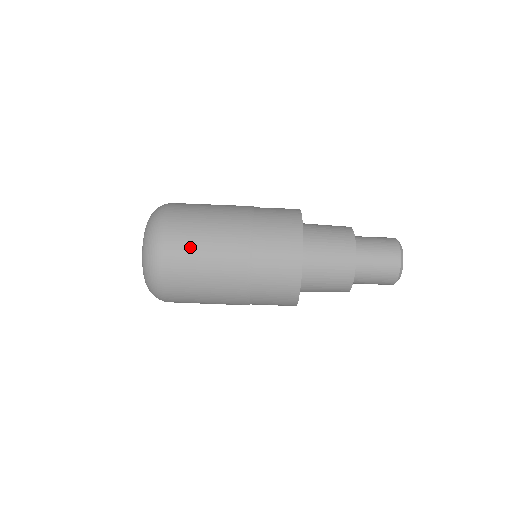
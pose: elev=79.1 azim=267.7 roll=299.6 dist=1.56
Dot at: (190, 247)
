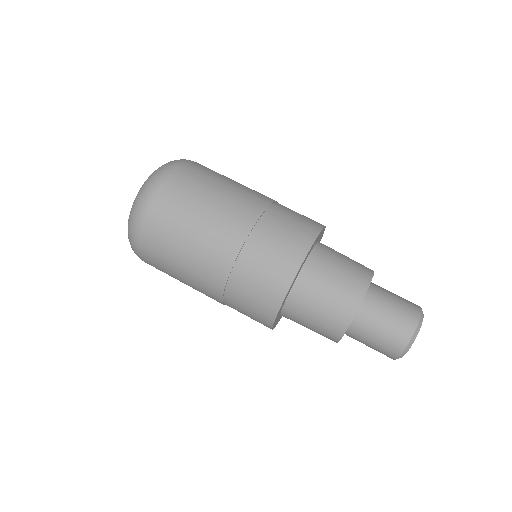
Dot at: (186, 203)
